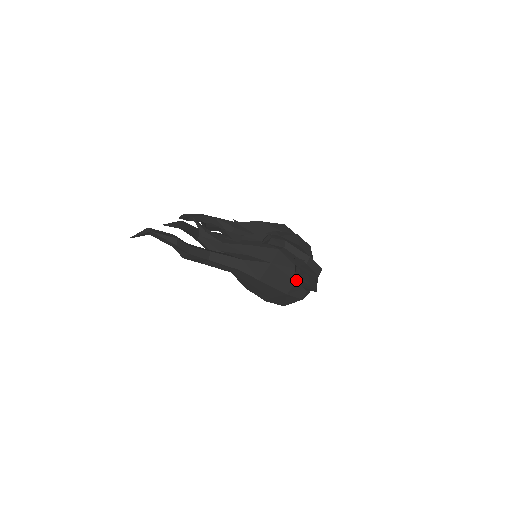
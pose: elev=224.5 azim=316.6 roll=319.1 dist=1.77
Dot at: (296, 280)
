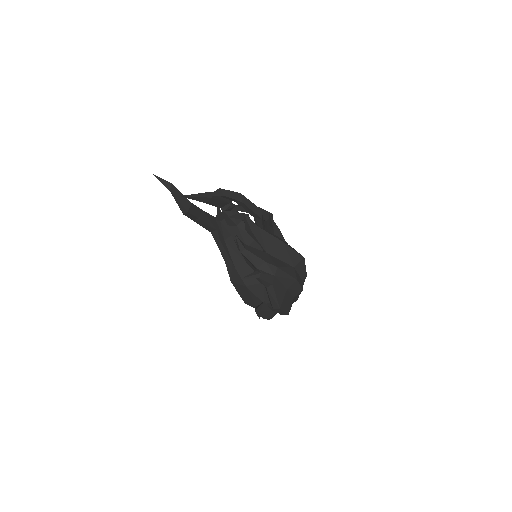
Dot at: occluded
